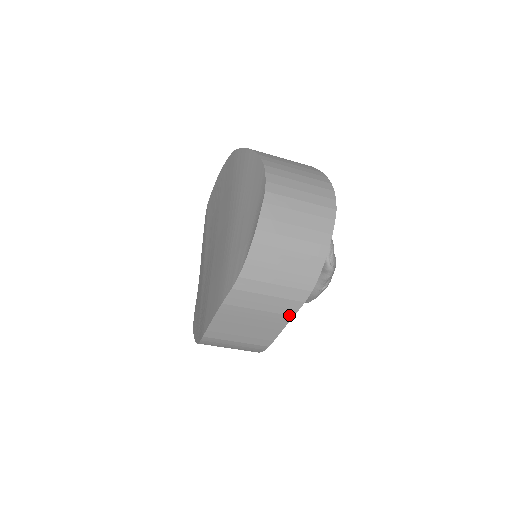
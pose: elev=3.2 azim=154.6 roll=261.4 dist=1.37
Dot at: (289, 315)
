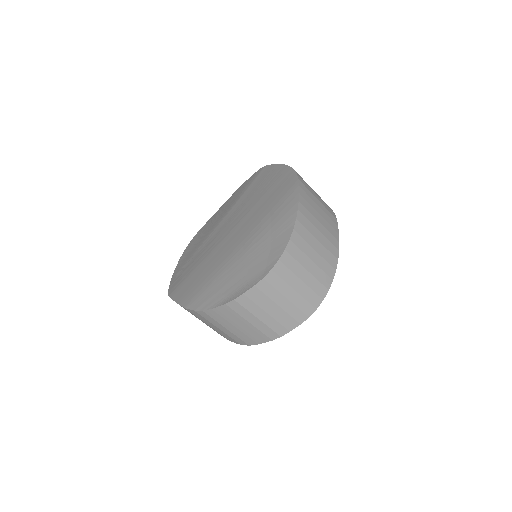
Dot at: (228, 339)
